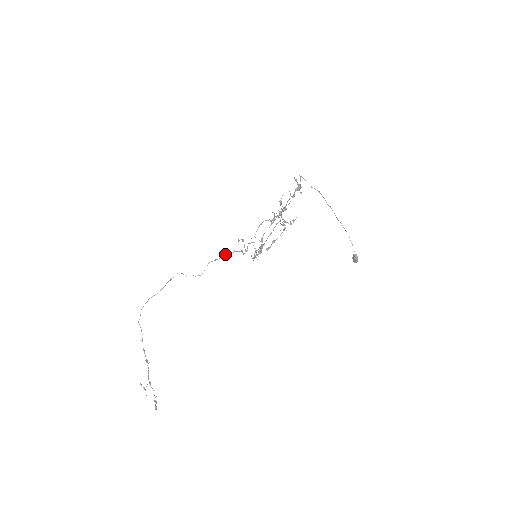
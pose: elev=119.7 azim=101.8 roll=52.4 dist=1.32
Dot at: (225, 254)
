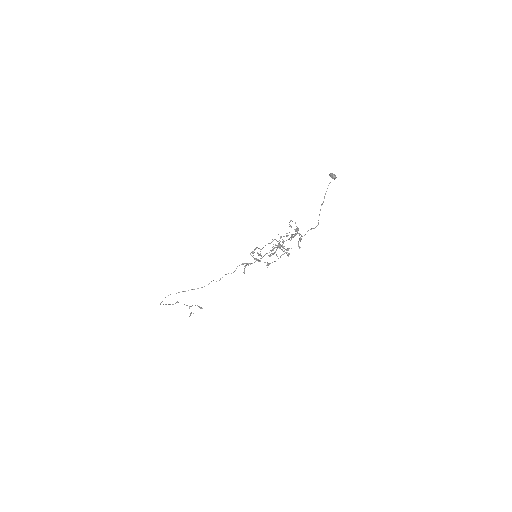
Dot at: occluded
